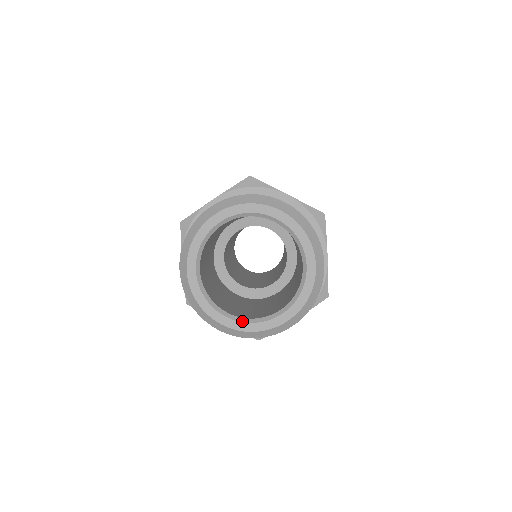
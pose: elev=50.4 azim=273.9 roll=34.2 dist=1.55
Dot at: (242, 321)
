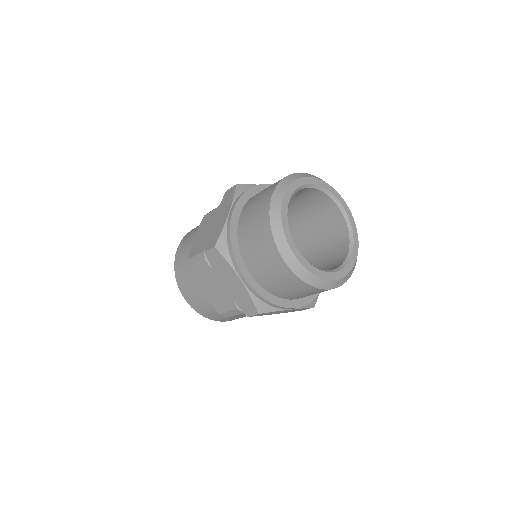
Dot at: occluded
